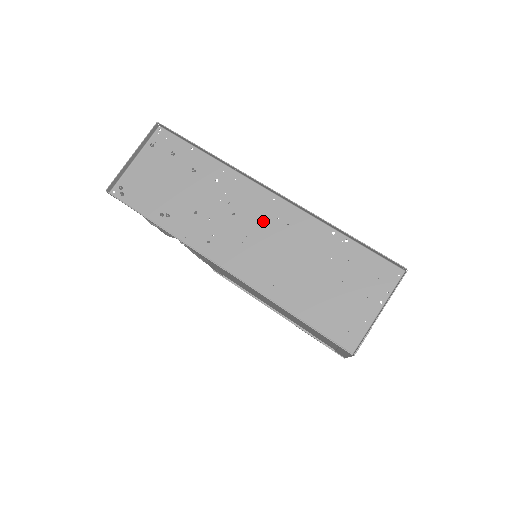
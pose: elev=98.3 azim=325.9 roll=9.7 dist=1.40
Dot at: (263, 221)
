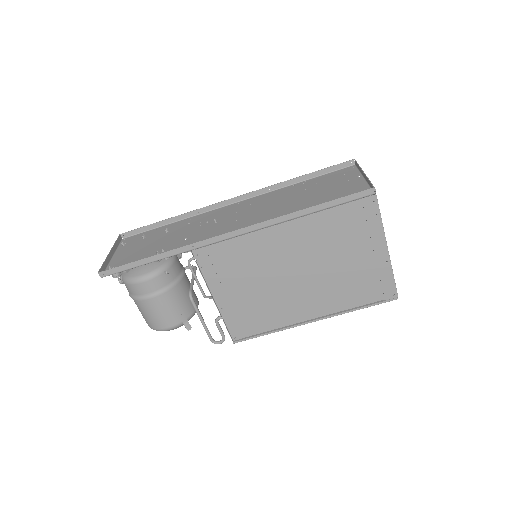
Dot at: (241, 211)
